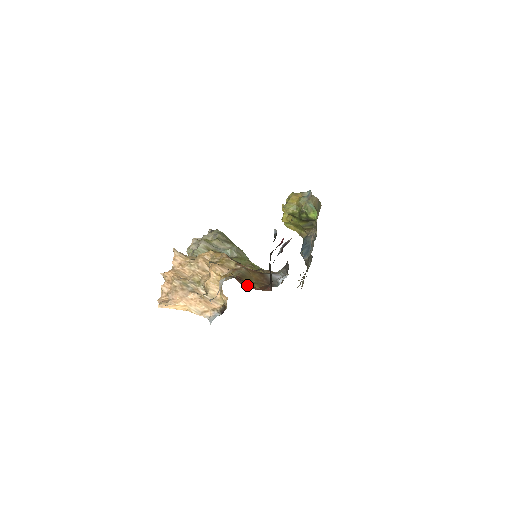
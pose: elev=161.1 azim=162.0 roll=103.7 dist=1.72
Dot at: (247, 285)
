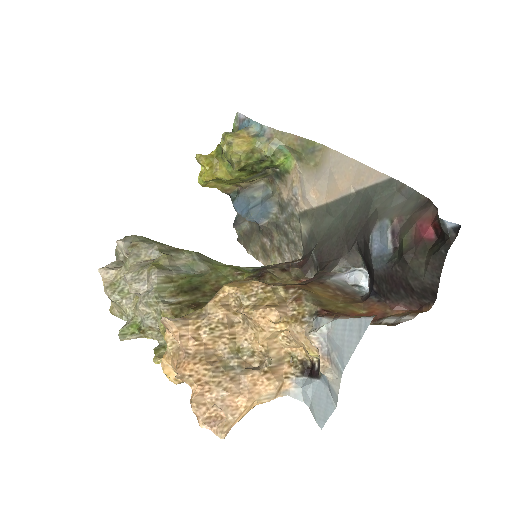
Dot at: occluded
